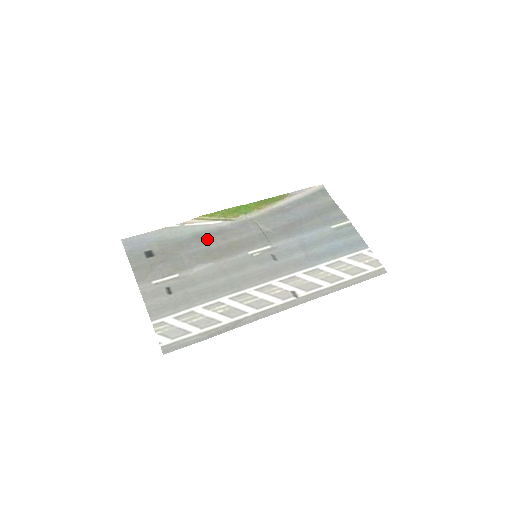
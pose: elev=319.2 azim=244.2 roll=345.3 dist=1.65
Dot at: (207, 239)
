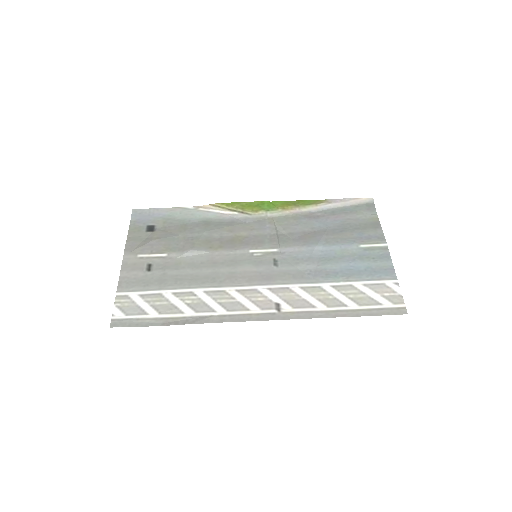
Dot at: (213, 227)
